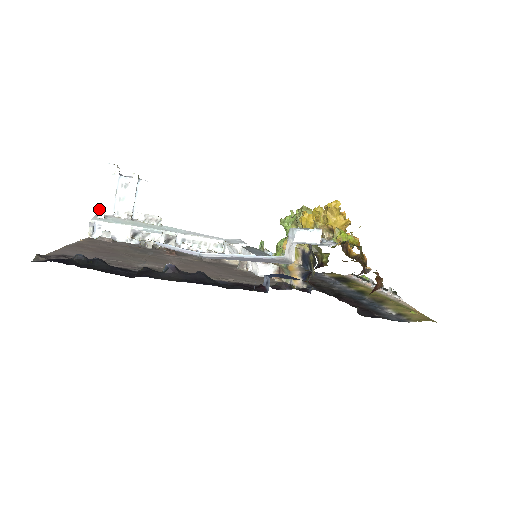
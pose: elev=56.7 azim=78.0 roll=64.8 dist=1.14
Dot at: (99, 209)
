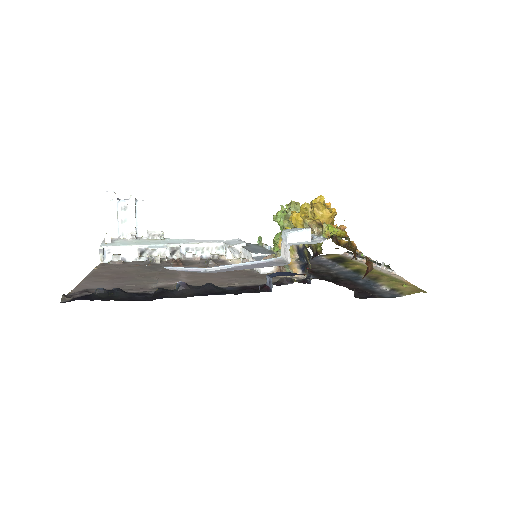
Dot at: (105, 235)
